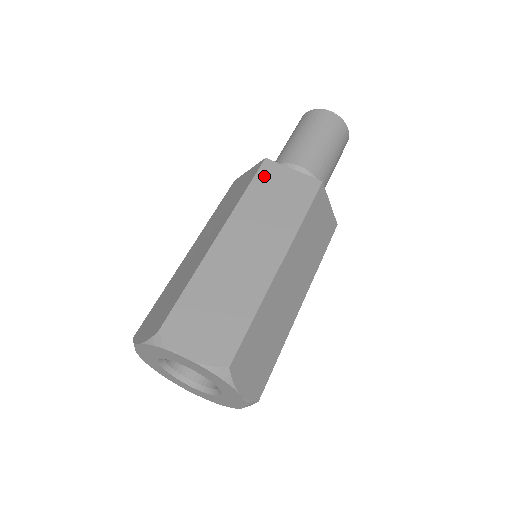
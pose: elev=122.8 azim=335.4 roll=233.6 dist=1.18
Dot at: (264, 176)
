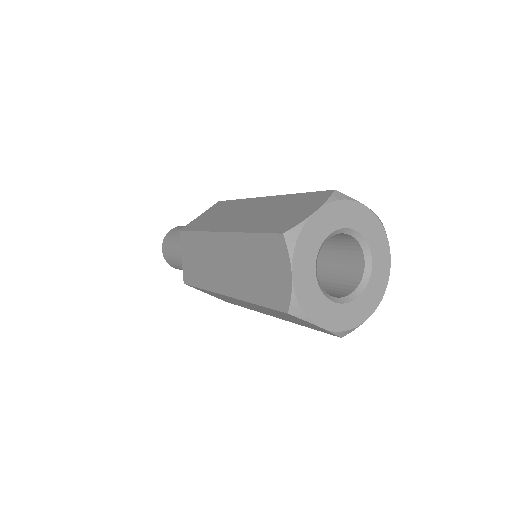
Dot at: occluded
